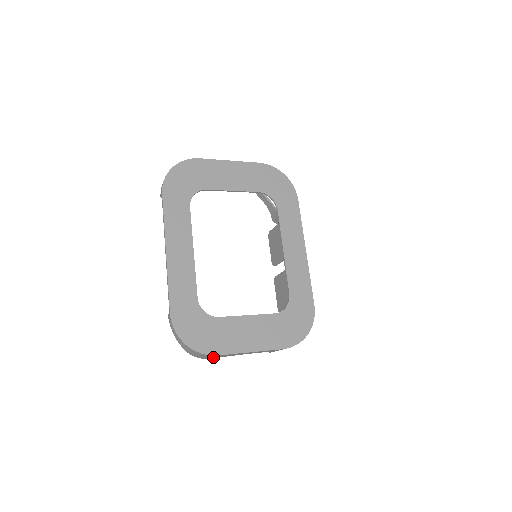
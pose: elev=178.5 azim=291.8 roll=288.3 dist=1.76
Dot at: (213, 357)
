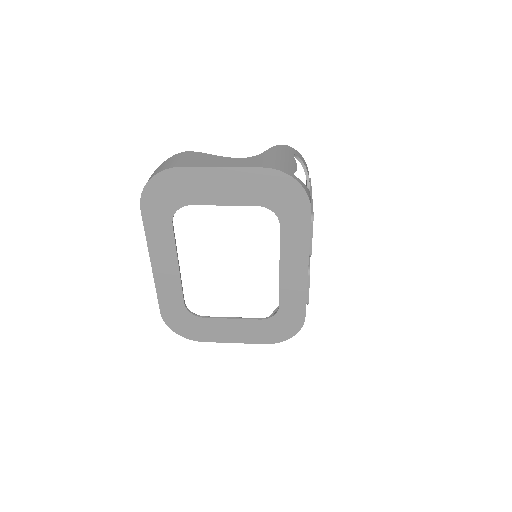
Dot at: occluded
